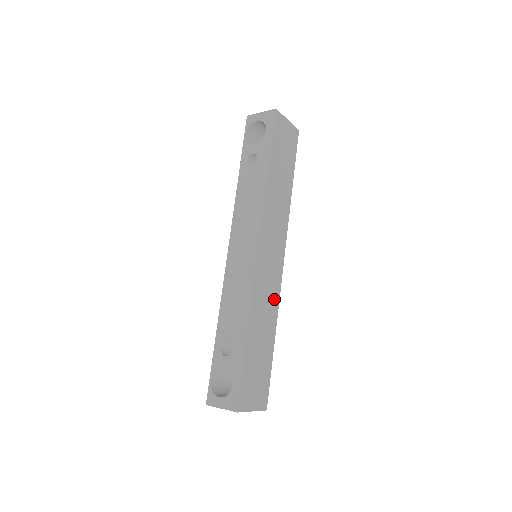
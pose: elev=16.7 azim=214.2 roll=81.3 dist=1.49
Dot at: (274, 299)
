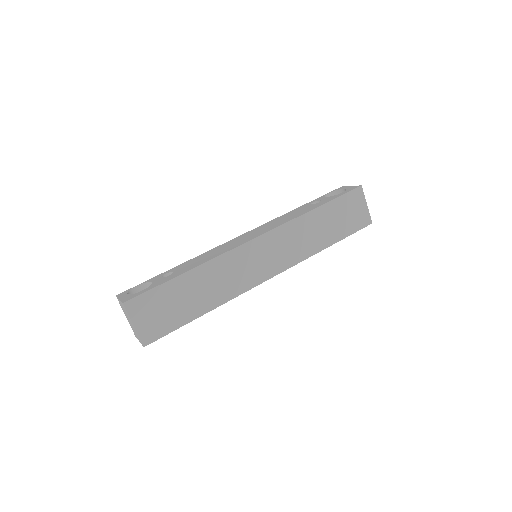
Dot at: (236, 287)
